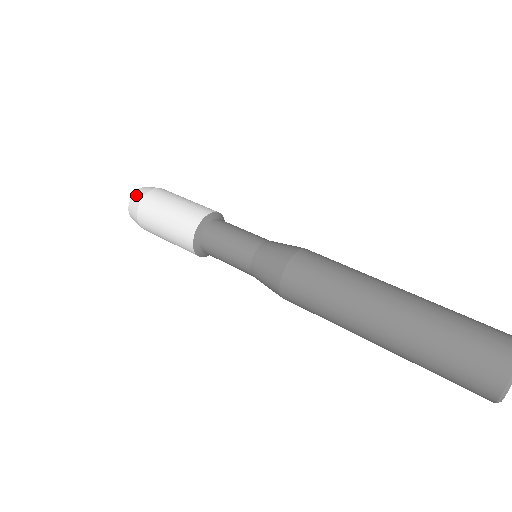
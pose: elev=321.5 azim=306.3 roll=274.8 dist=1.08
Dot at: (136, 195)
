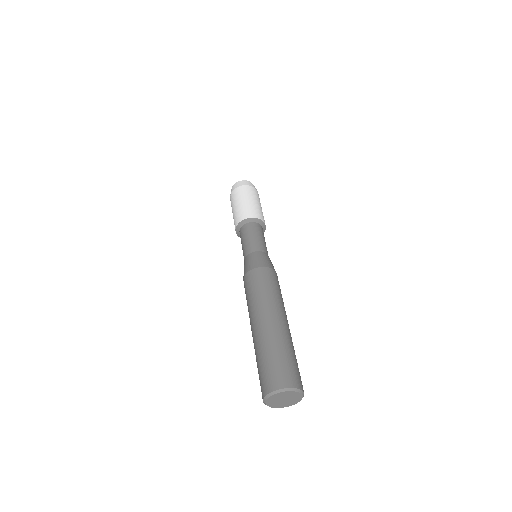
Dot at: occluded
